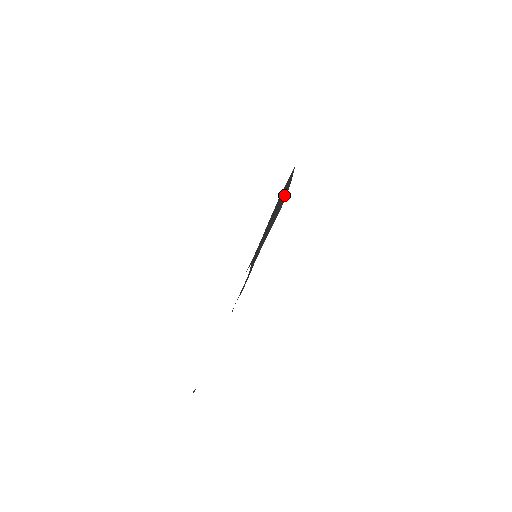
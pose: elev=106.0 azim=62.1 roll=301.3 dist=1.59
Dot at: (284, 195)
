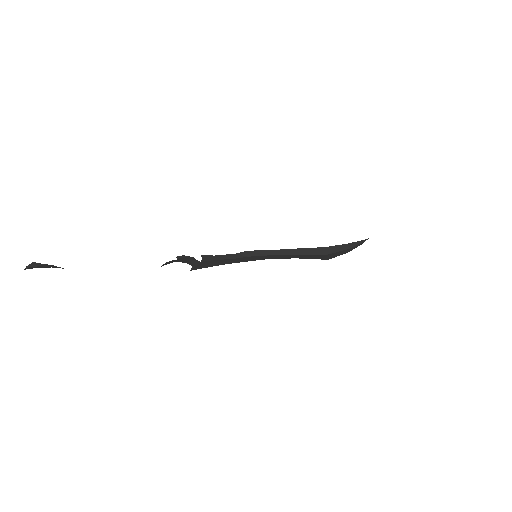
Dot at: (334, 249)
